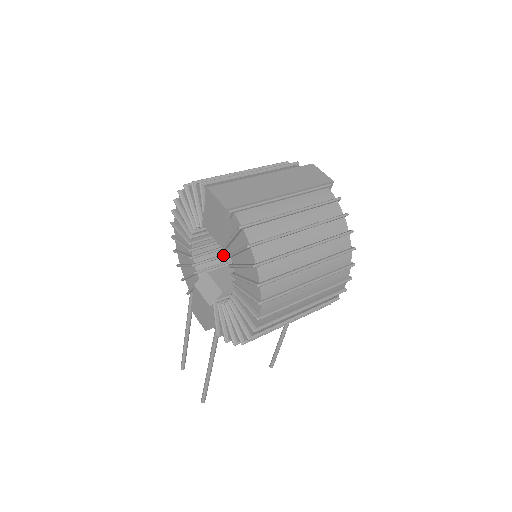
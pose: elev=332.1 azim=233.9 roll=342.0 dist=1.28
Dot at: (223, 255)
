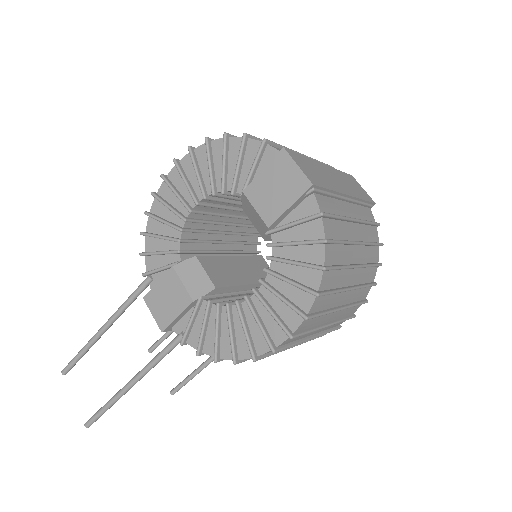
Dot at: (211, 241)
